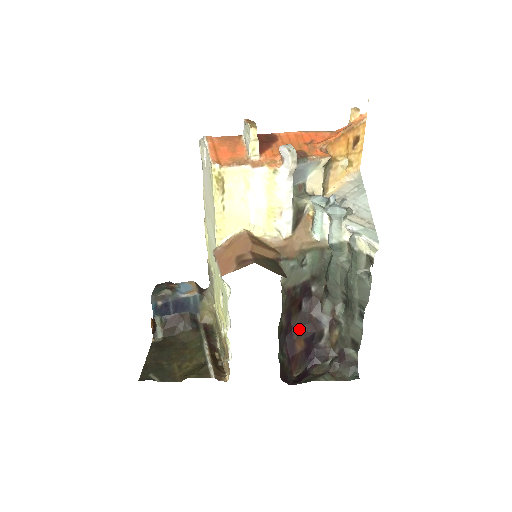
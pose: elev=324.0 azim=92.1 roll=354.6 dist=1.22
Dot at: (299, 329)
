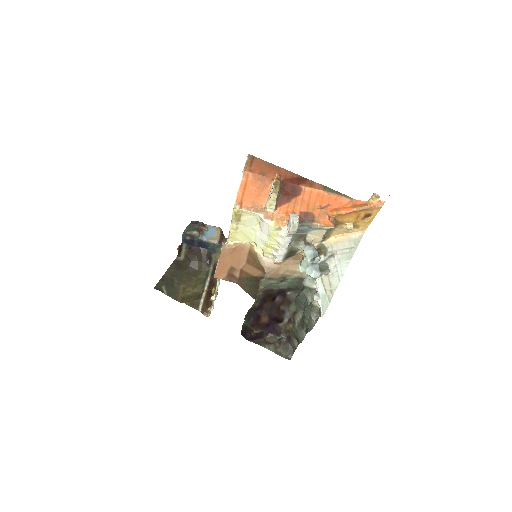
Dot at: (268, 311)
